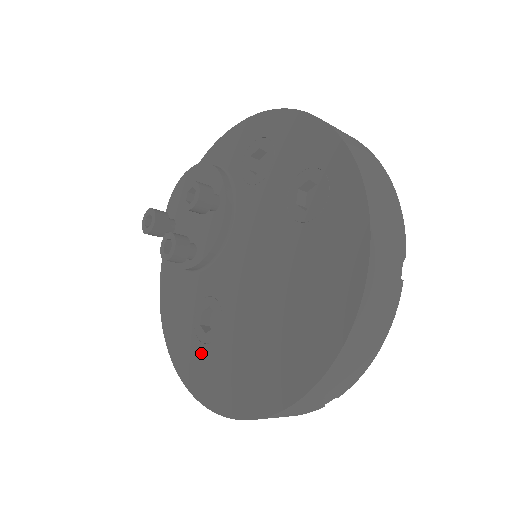
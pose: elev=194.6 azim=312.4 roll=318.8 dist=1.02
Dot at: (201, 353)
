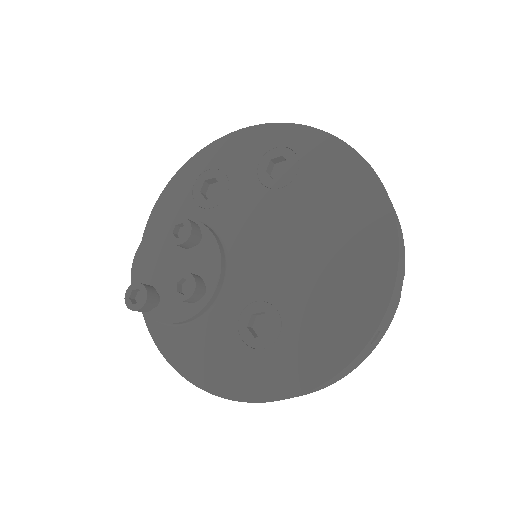
Dot at: (276, 354)
